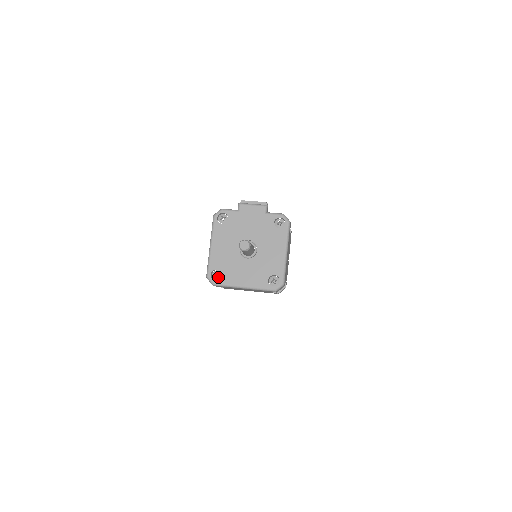
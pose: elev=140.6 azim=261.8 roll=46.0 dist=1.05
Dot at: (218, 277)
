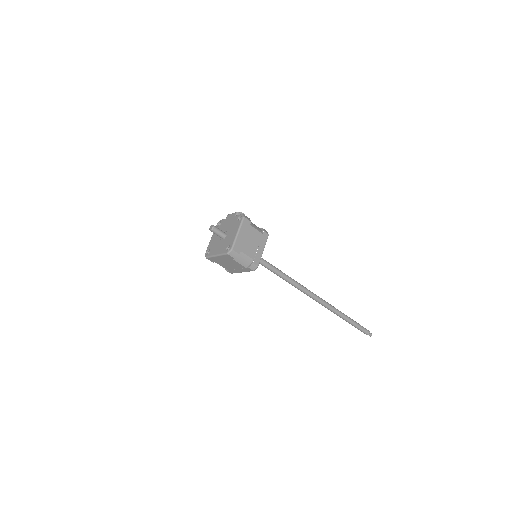
Dot at: (209, 253)
